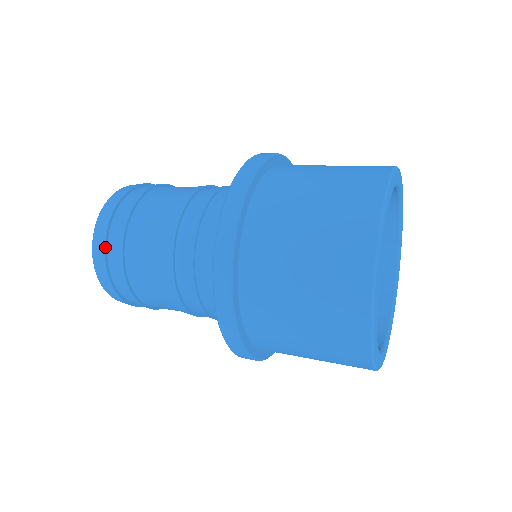
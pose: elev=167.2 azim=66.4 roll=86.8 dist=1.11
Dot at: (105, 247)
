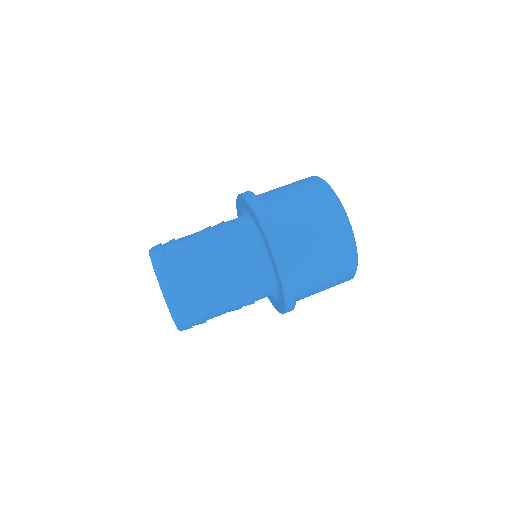
Dot at: (188, 317)
